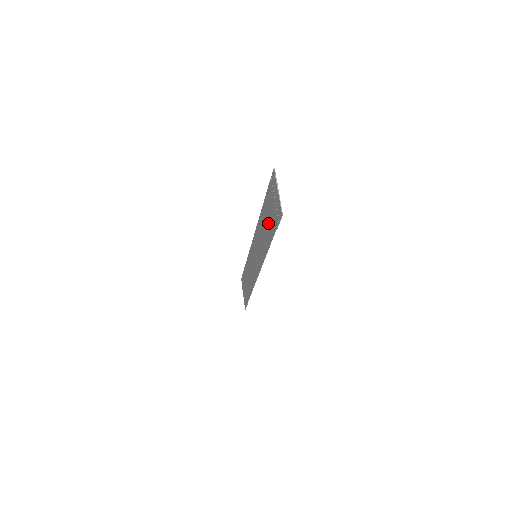
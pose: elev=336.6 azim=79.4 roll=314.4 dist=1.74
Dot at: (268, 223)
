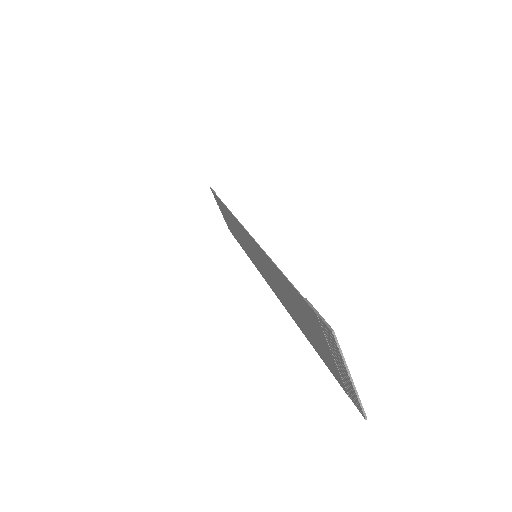
Dot at: (303, 322)
